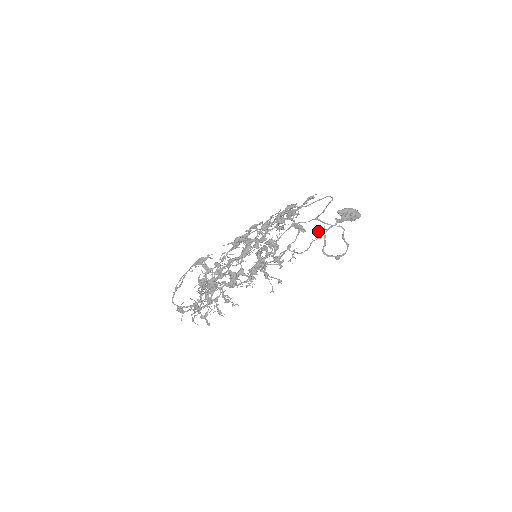
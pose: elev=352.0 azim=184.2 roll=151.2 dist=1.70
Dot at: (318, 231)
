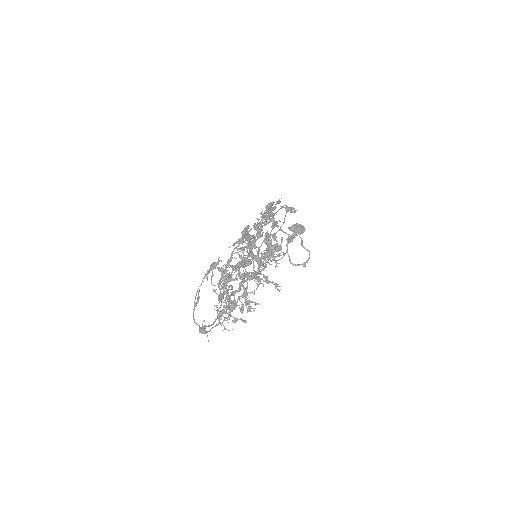
Dot at: (287, 238)
